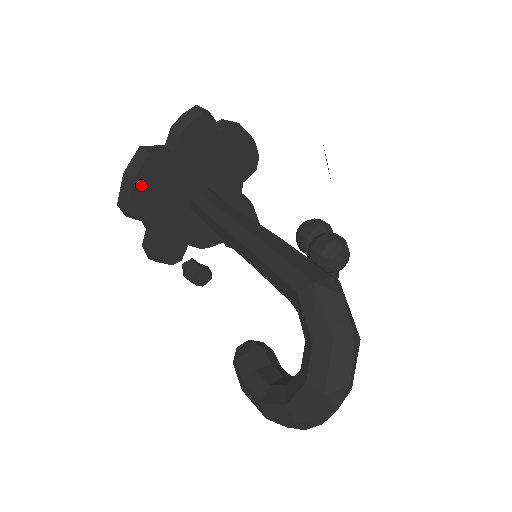
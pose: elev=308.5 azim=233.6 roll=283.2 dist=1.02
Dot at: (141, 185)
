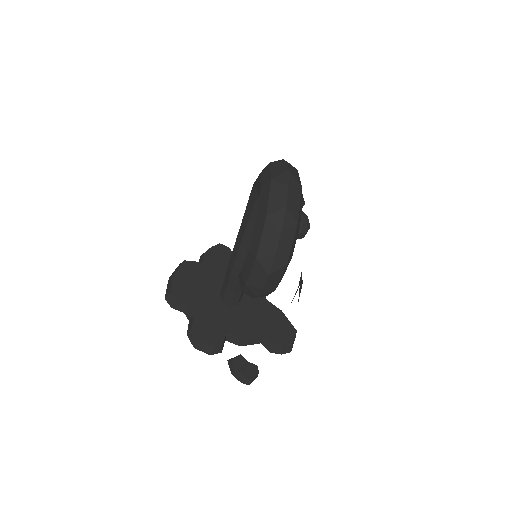
Dot at: (180, 279)
